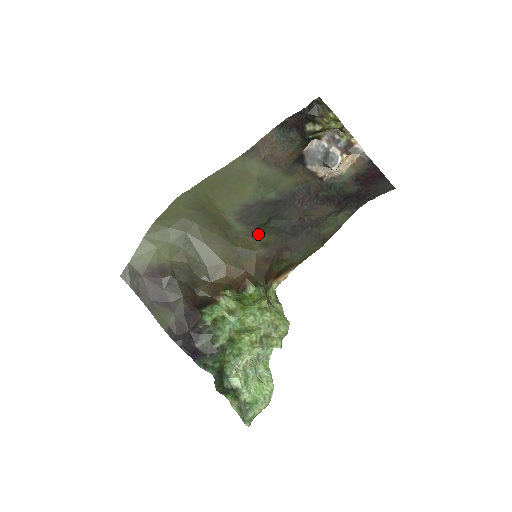
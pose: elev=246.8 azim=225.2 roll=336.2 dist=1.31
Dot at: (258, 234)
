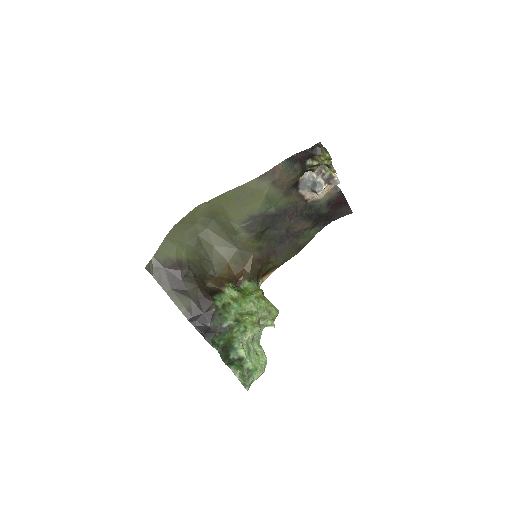
Dot at: (256, 240)
